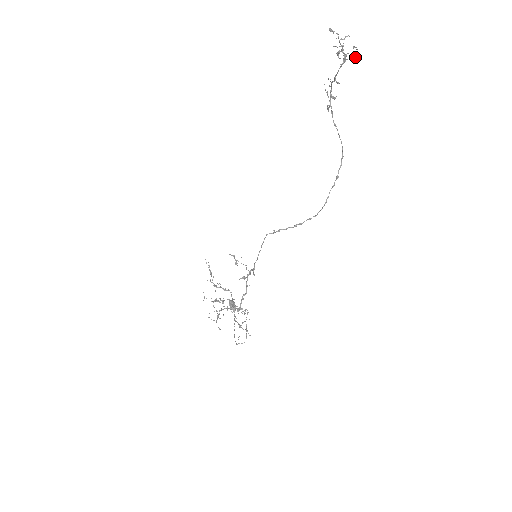
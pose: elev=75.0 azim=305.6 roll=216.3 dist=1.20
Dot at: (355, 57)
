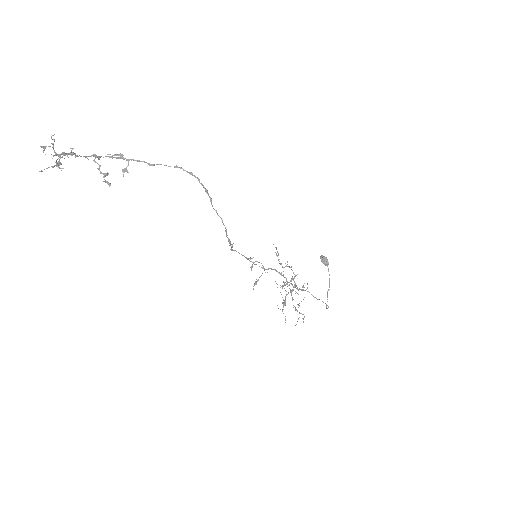
Dot at: (57, 165)
